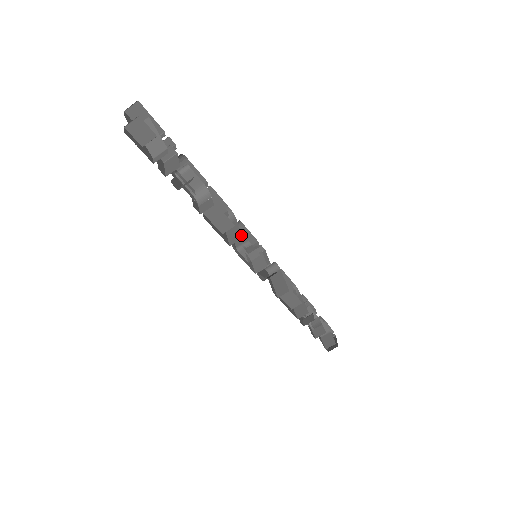
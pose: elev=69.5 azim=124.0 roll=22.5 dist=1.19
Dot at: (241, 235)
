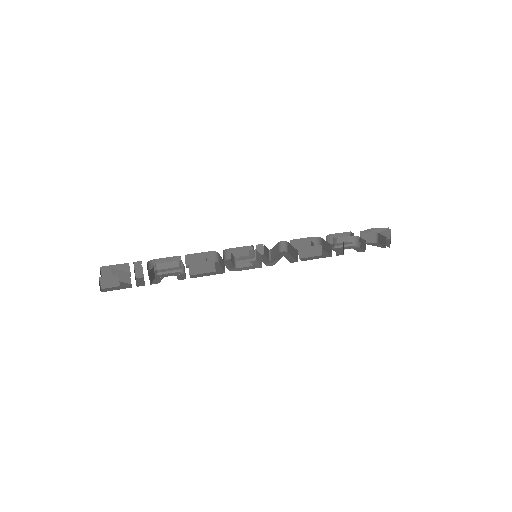
Dot at: (223, 261)
